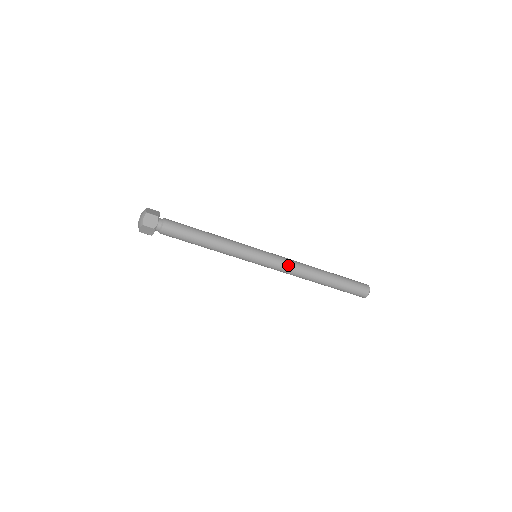
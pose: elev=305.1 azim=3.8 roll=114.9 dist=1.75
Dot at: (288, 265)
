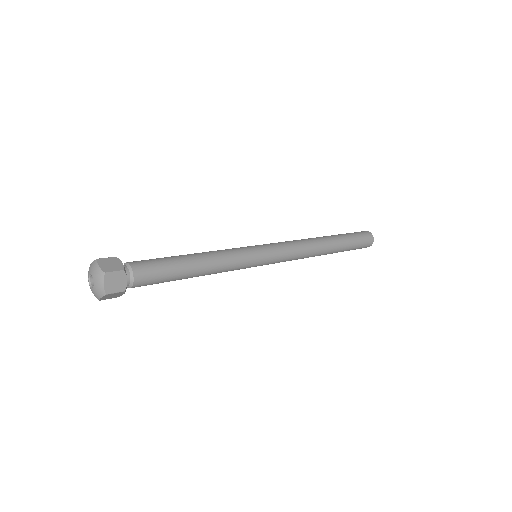
Dot at: (292, 243)
